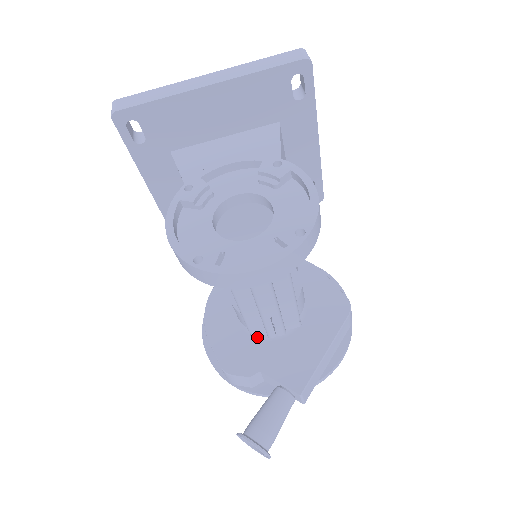
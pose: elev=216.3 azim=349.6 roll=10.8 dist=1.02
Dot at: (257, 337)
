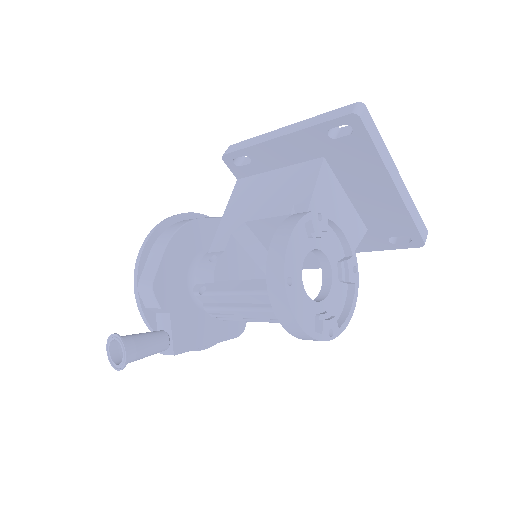
Dot at: (198, 297)
